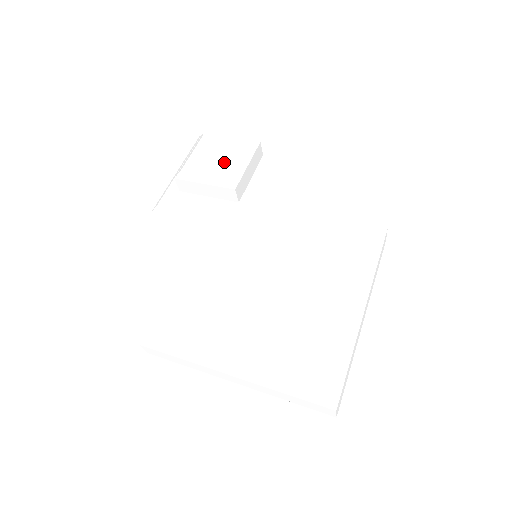
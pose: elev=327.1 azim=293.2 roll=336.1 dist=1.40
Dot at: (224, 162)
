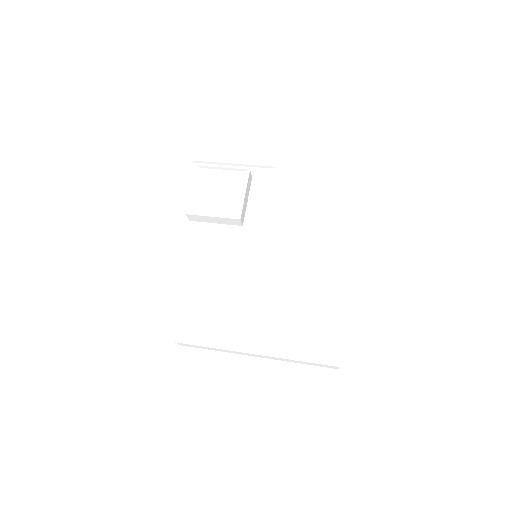
Dot at: (226, 196)
